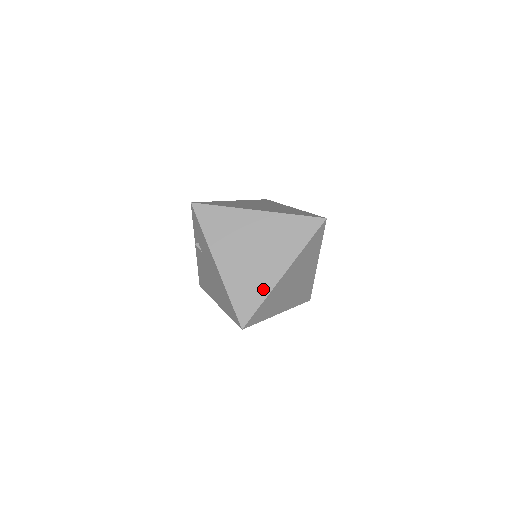
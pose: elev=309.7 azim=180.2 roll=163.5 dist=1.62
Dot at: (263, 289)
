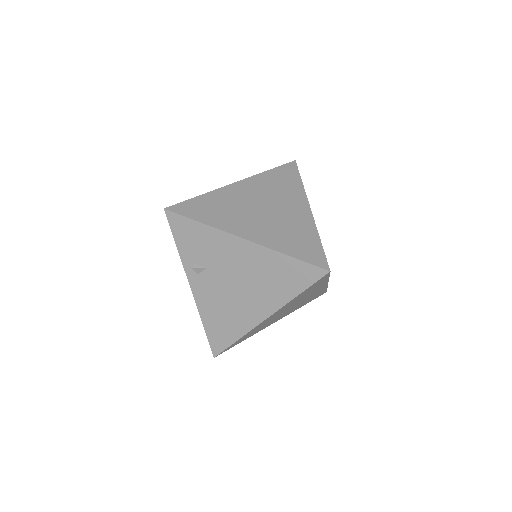
Dot at: (308, 230)
